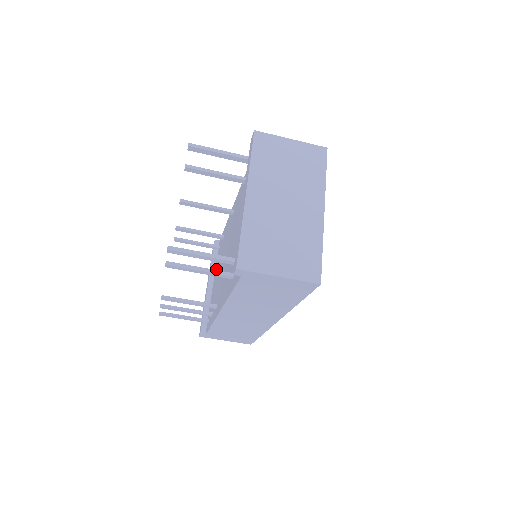
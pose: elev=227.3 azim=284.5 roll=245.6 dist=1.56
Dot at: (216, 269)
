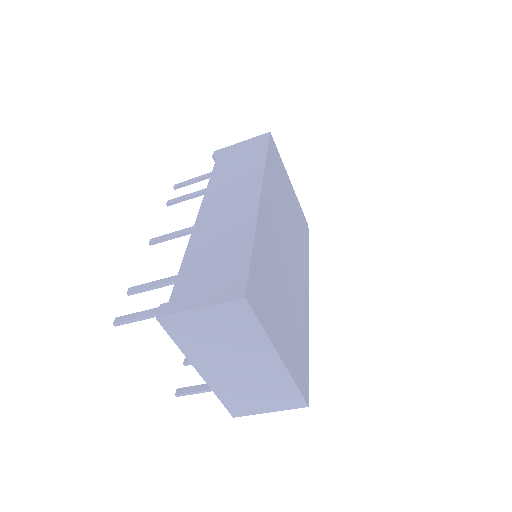
Dot at: occluded
